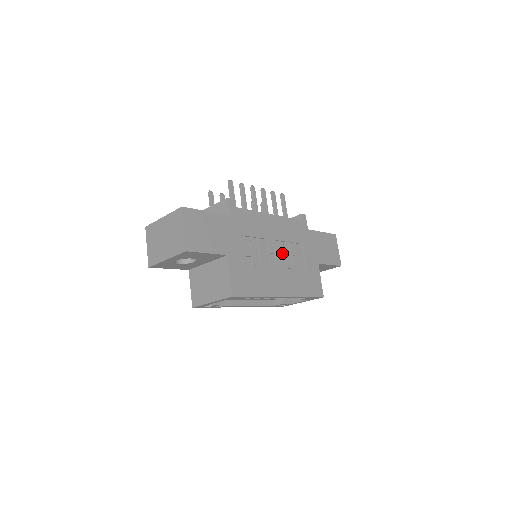
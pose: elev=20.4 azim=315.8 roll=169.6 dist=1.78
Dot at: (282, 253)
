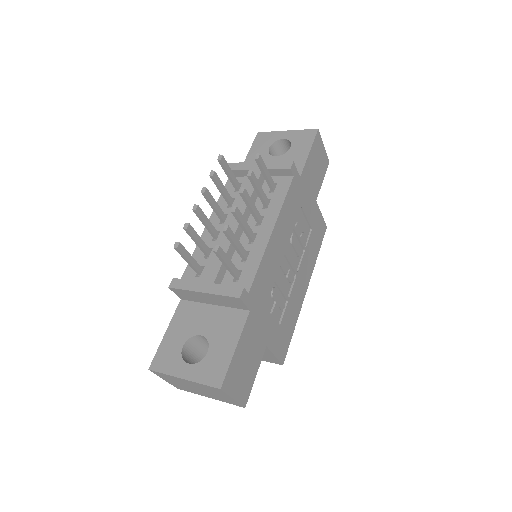
Dot at: (292, 250)
